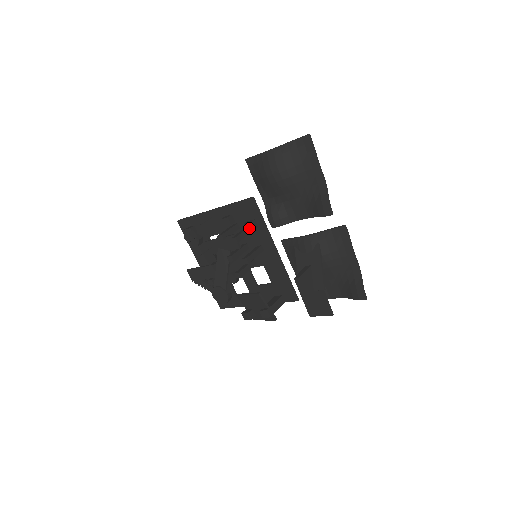
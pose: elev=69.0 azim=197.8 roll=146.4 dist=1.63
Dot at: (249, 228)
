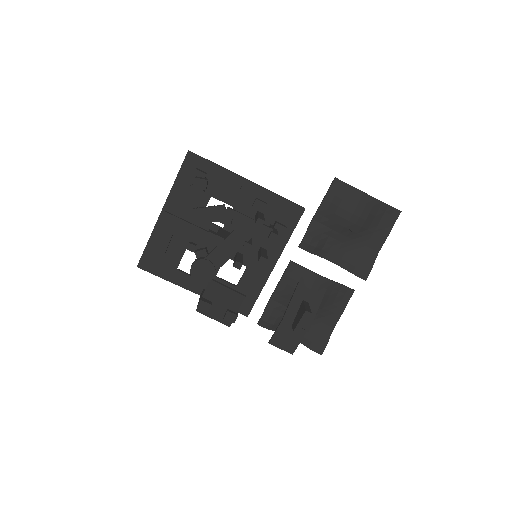
Dot at: (279, 230)
